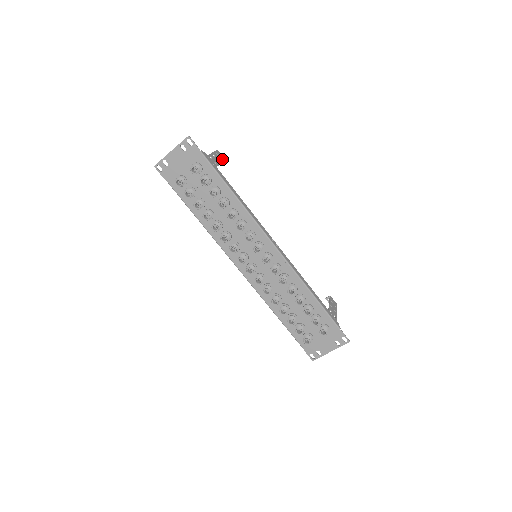
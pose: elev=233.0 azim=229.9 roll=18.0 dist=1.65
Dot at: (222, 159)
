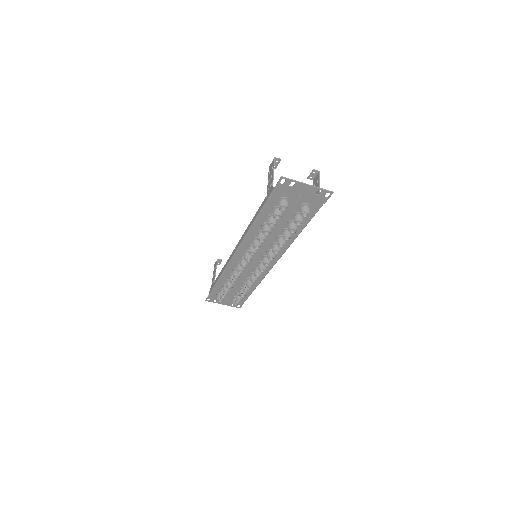
Dot at: (315, 184)
